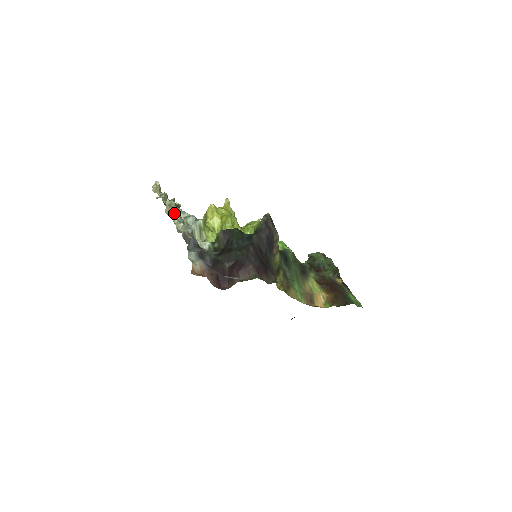
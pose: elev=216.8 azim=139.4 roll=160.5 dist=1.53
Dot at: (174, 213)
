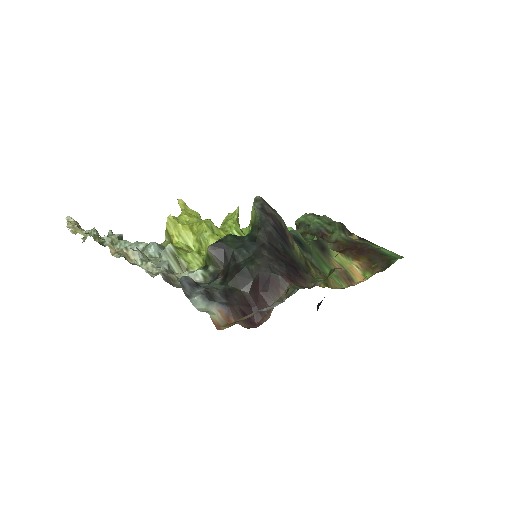
Dot at: (124, 251)
